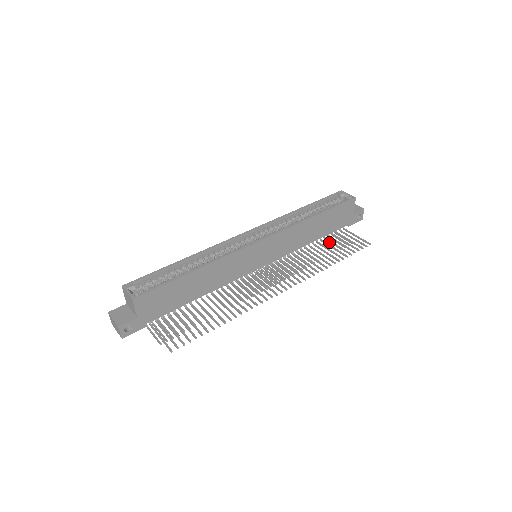
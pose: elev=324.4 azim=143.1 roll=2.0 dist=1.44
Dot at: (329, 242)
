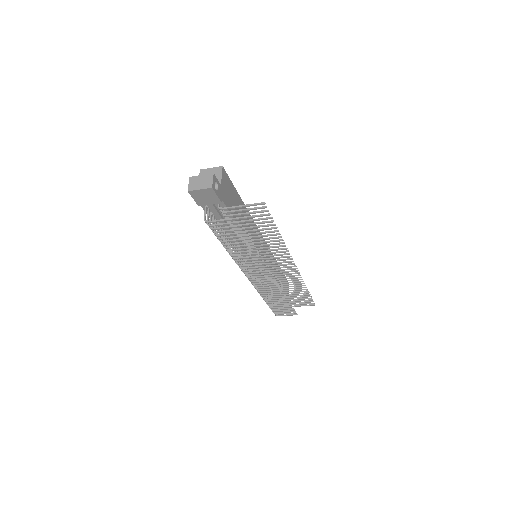
Dot at: (279, 311)
